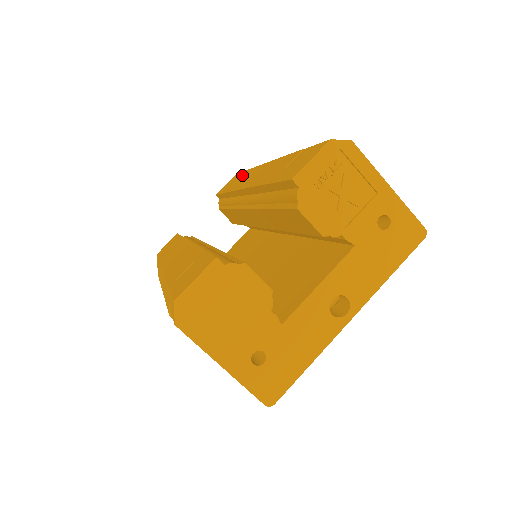
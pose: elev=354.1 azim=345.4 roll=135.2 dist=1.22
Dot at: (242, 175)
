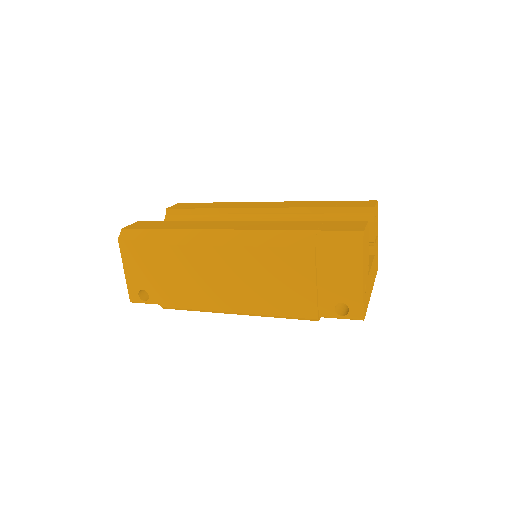
Dot at: (217, 203)
